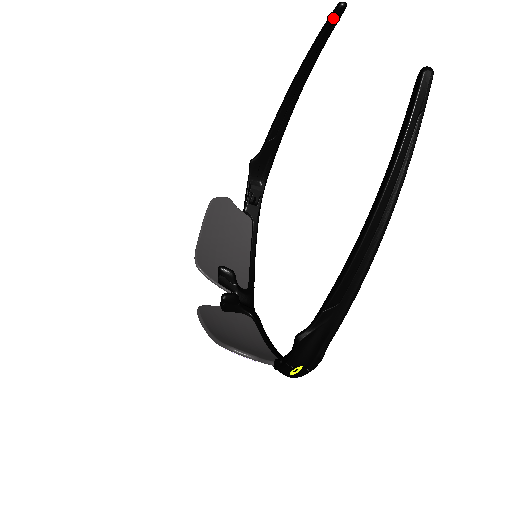
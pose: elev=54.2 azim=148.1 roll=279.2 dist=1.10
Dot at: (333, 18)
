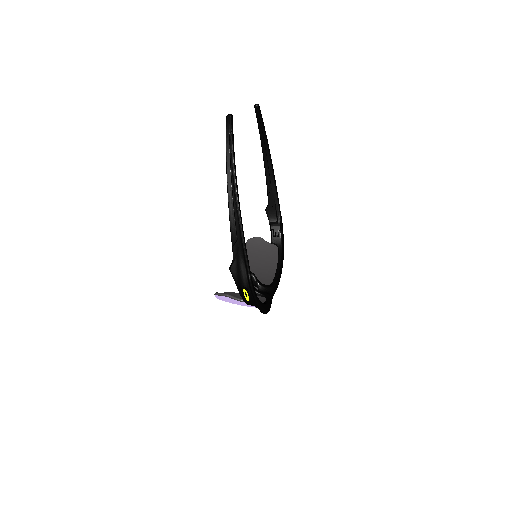
Dot at: (256, 114)
